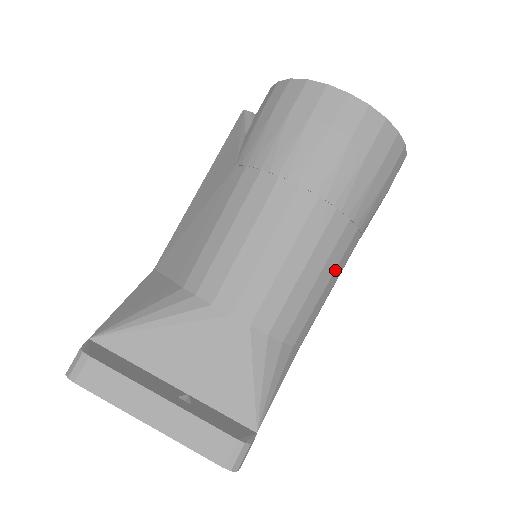
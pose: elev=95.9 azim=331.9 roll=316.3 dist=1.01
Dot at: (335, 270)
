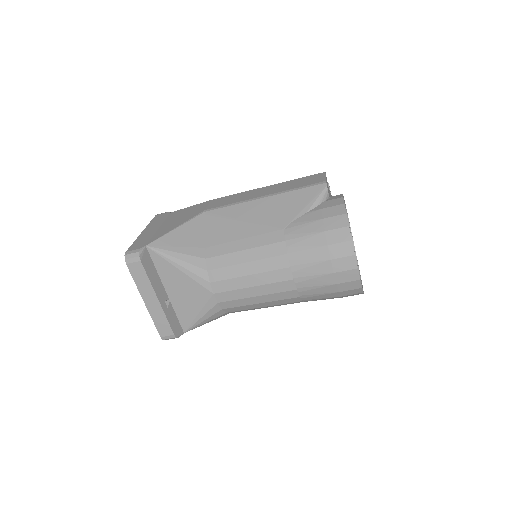
Dot at: occluded
